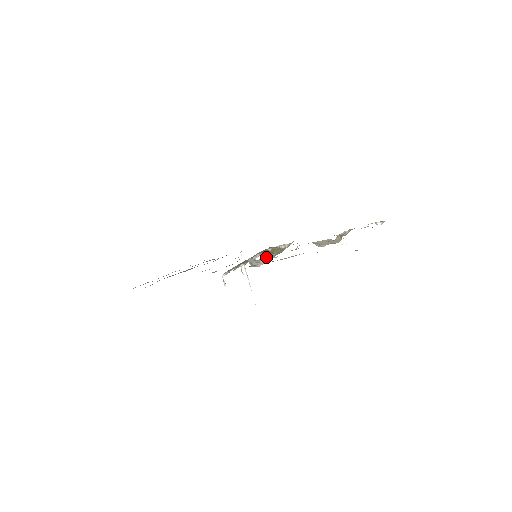
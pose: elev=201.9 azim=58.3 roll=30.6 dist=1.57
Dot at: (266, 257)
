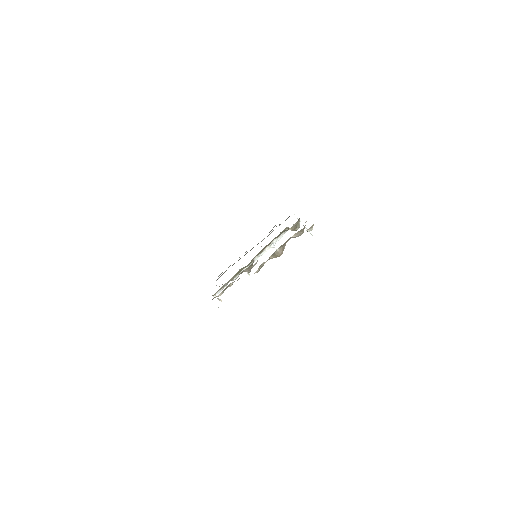
Dot at: (240, 273)
